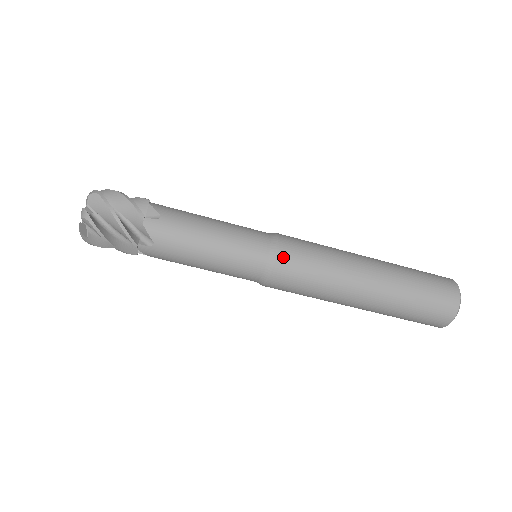
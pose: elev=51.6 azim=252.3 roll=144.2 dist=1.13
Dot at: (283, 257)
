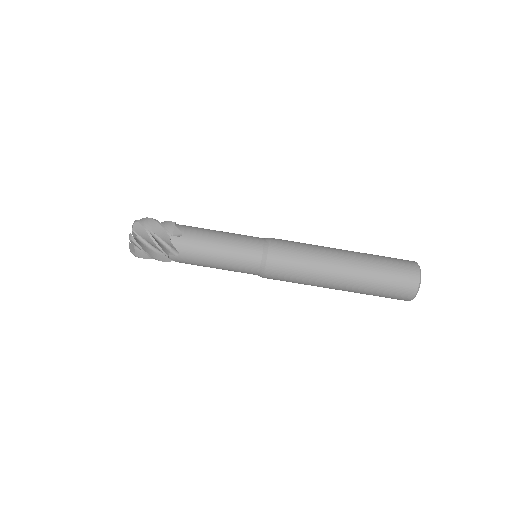
Dot at: (273, 256)
